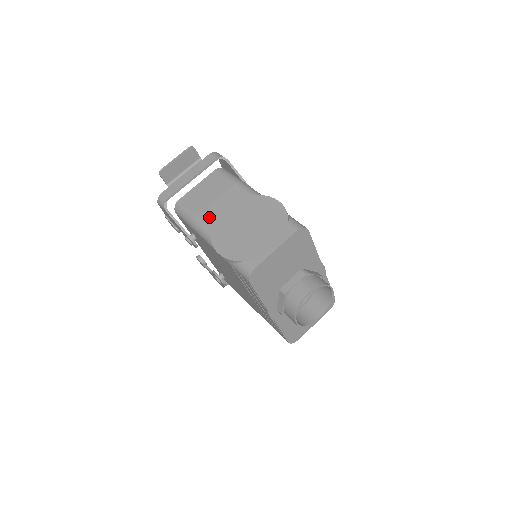
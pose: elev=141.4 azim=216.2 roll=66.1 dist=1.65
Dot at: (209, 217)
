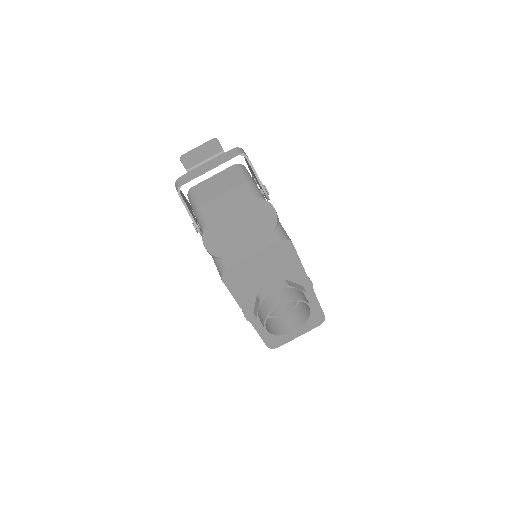
Dot at: (210, 209)
